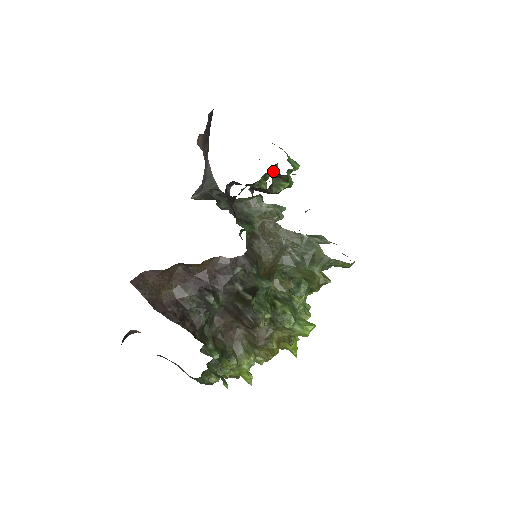
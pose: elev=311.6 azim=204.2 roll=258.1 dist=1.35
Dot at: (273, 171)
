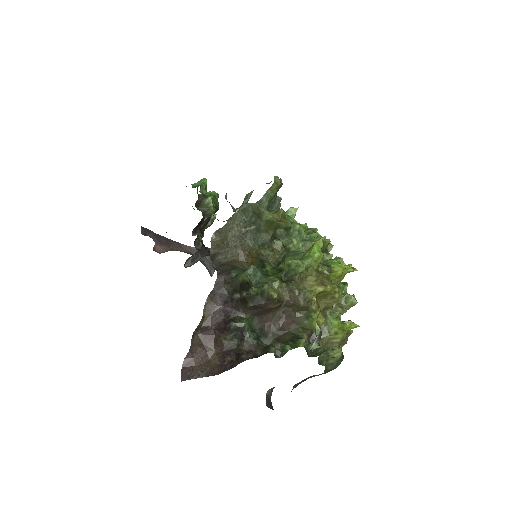
Dot at: occluded
